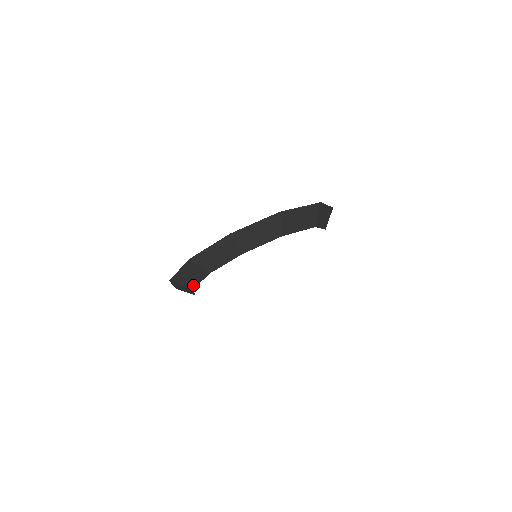
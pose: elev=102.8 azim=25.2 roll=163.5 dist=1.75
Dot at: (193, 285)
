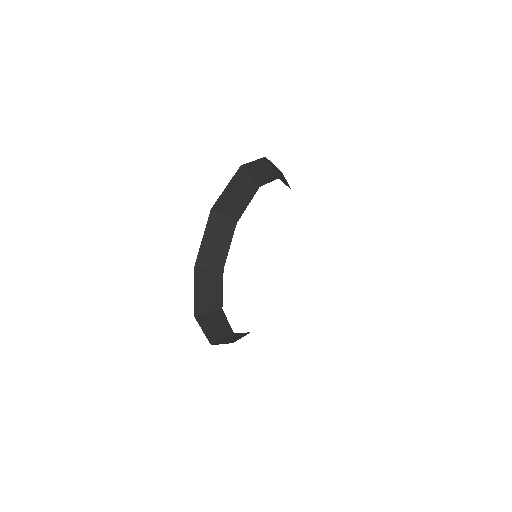
Dot at: (229, 330)
